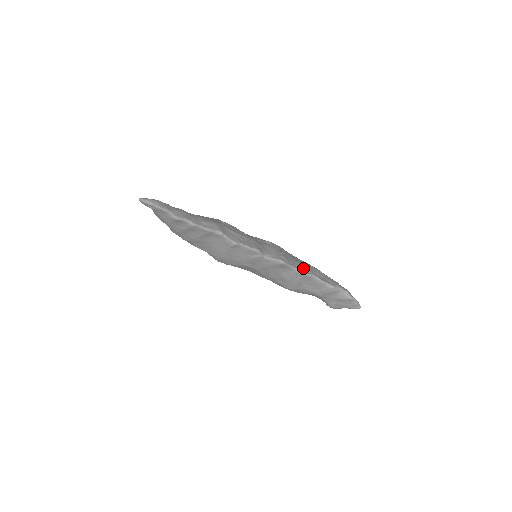
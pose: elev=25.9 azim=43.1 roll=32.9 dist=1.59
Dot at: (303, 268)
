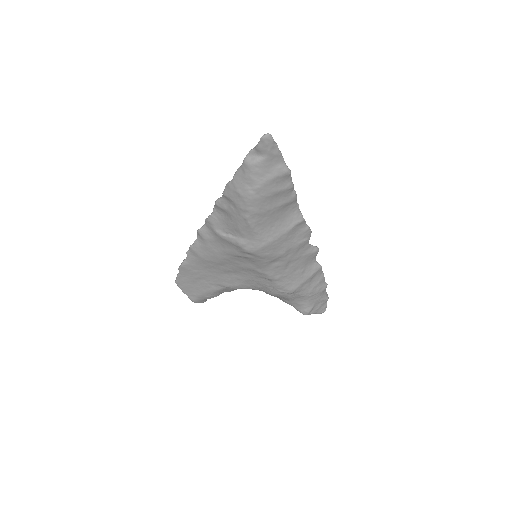
Dot at: occluded
